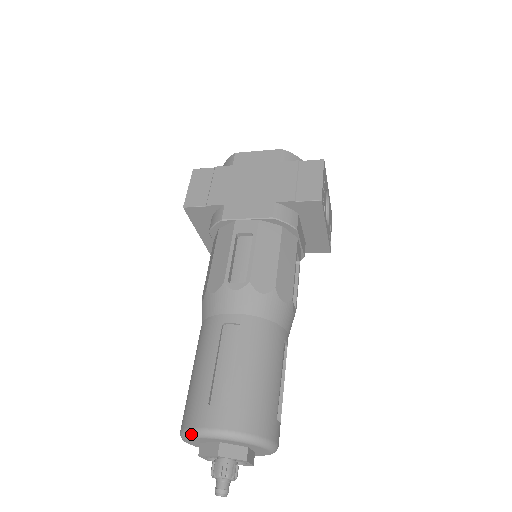
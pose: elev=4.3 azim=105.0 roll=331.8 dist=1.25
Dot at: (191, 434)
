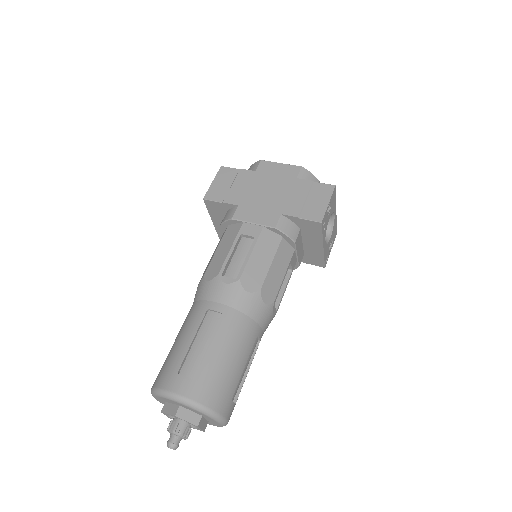
Dot at: (158, 393)
